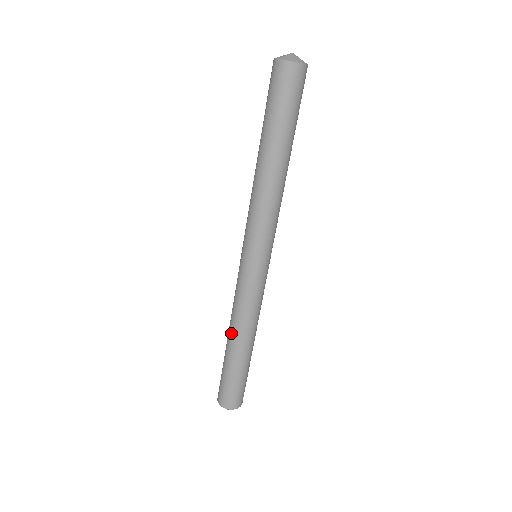
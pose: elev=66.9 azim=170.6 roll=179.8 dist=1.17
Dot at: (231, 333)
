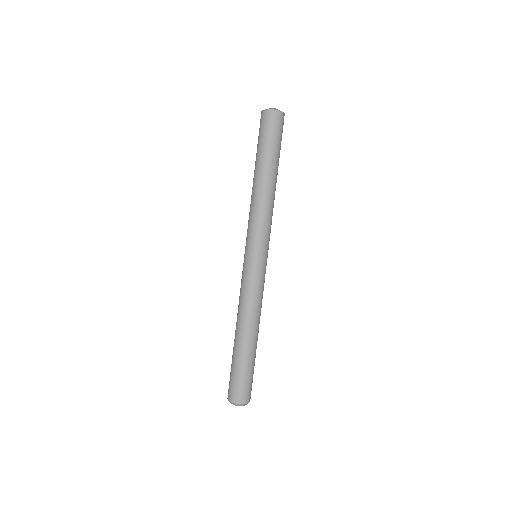
Dot at: occluded
